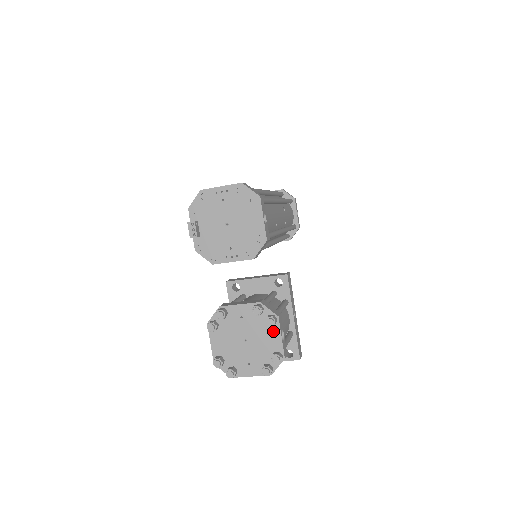
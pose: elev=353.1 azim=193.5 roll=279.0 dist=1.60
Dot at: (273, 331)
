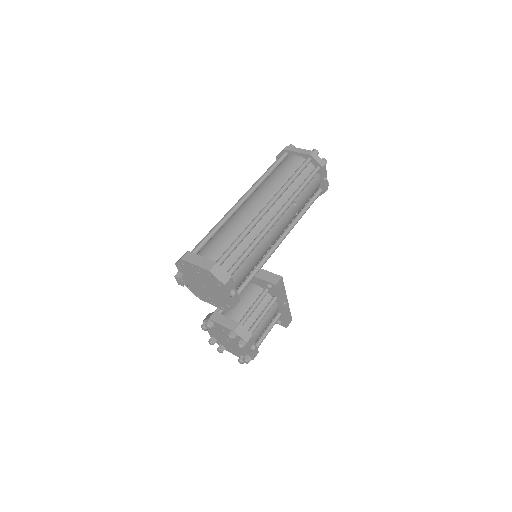
Dot at: (244, 347)
